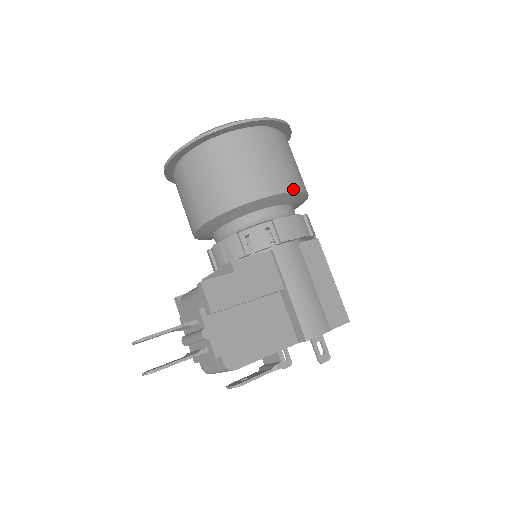
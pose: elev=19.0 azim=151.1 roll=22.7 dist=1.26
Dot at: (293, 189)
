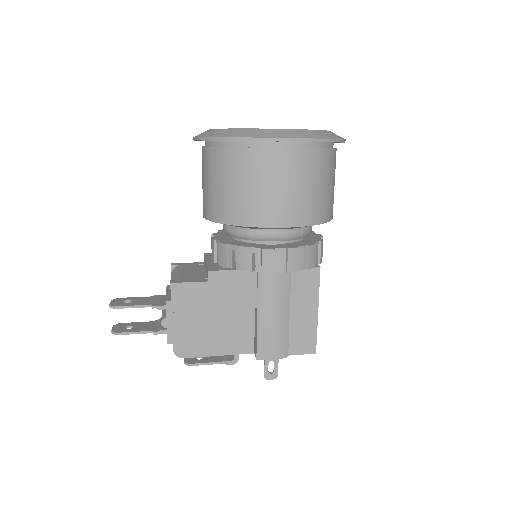
Dot at: (298, 224)
